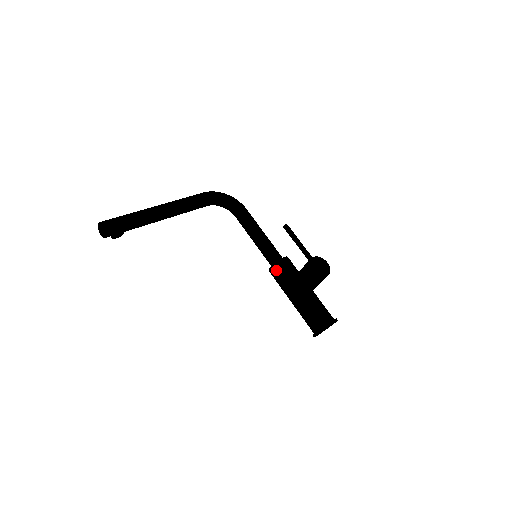
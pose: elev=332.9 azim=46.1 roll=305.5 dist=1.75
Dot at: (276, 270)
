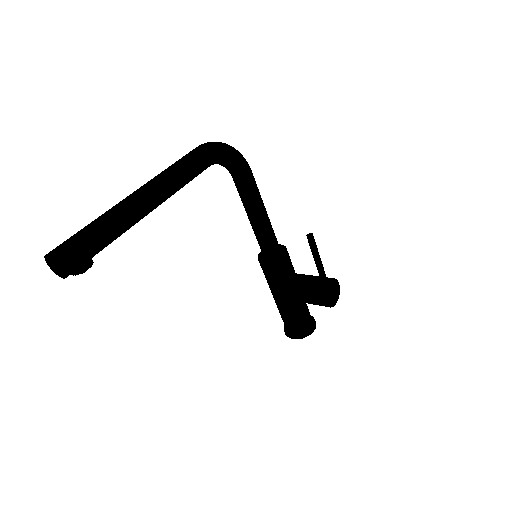
Dot at: (272, 269)
